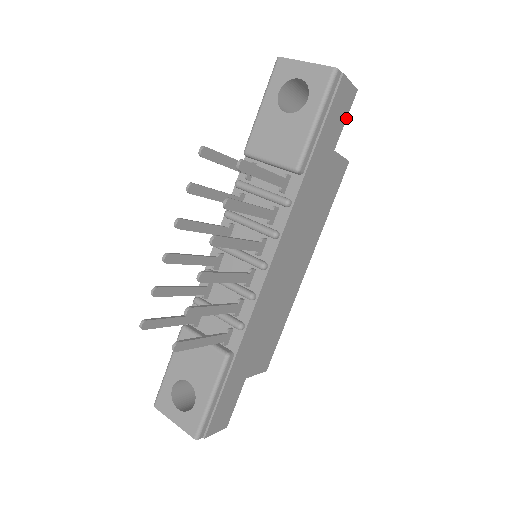
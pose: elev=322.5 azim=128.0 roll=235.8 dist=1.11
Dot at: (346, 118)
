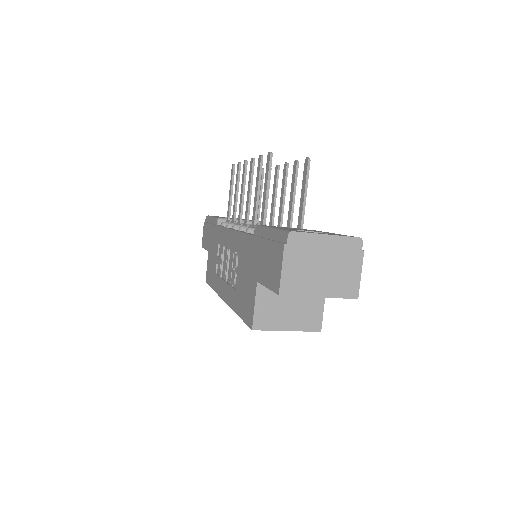
Dot at: occluded
